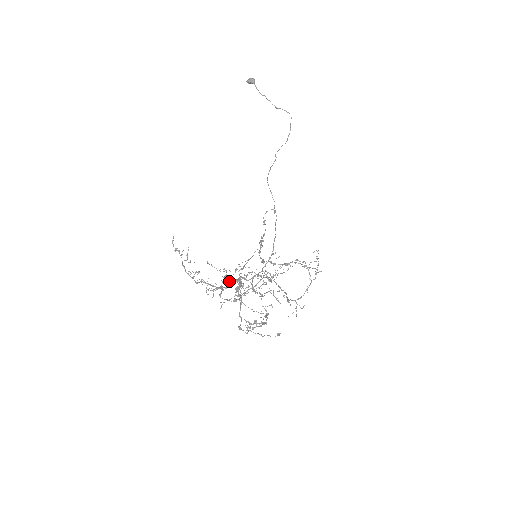
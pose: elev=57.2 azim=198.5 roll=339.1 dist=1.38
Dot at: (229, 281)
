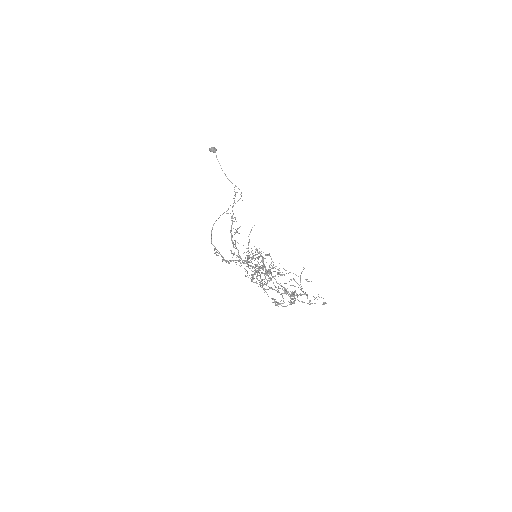
Dot at: occluded
